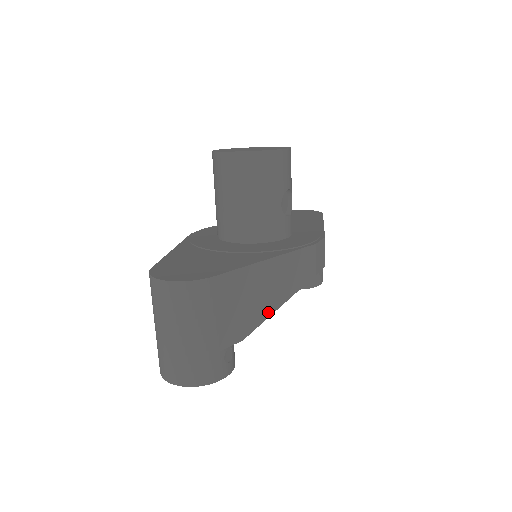
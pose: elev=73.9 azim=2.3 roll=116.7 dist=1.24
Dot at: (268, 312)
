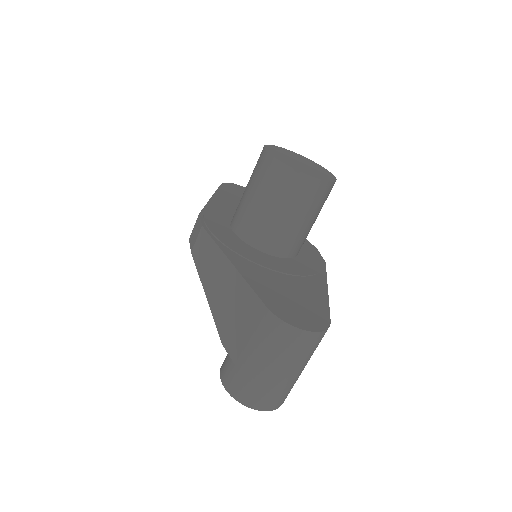
Dot at: occluded
